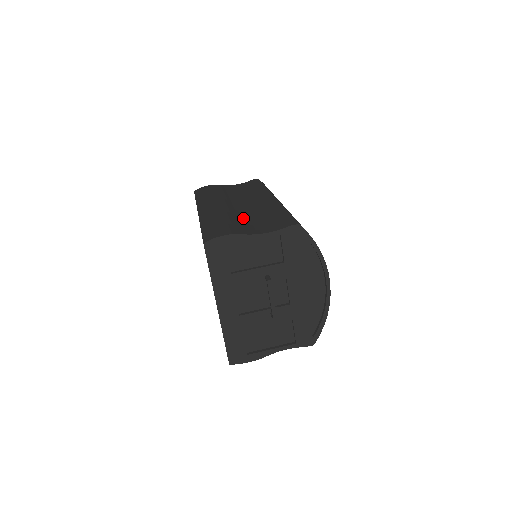
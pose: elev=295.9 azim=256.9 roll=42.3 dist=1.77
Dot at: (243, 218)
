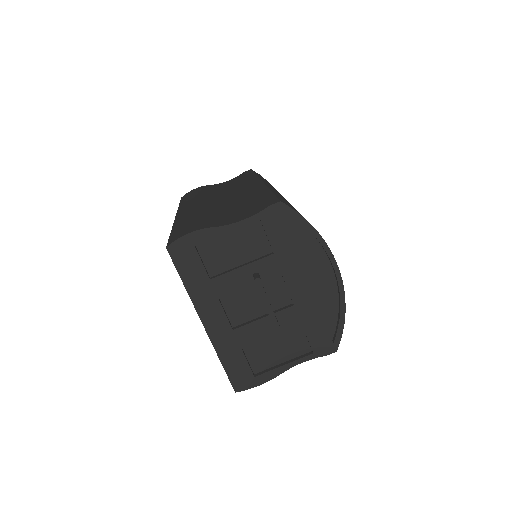
Dot at: (220, 211)
